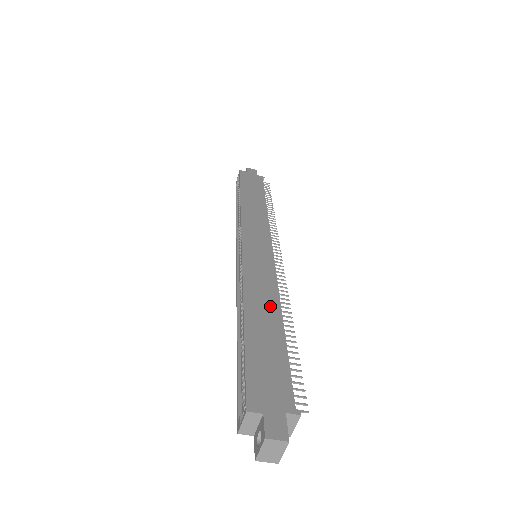
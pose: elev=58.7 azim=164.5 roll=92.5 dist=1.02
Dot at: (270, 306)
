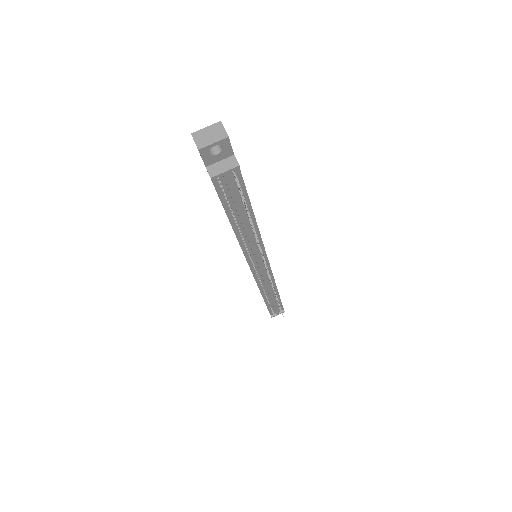
Dot at: occluded
